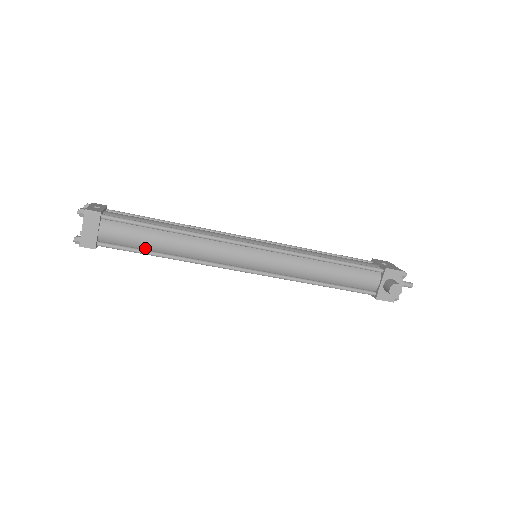
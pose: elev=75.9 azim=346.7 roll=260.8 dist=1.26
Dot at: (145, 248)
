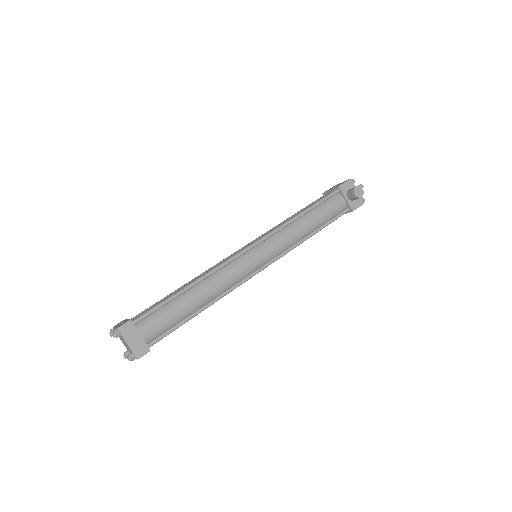
Dot at: (182, 318)
